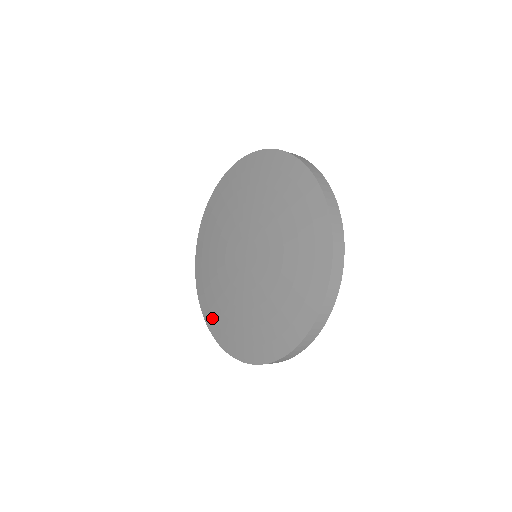
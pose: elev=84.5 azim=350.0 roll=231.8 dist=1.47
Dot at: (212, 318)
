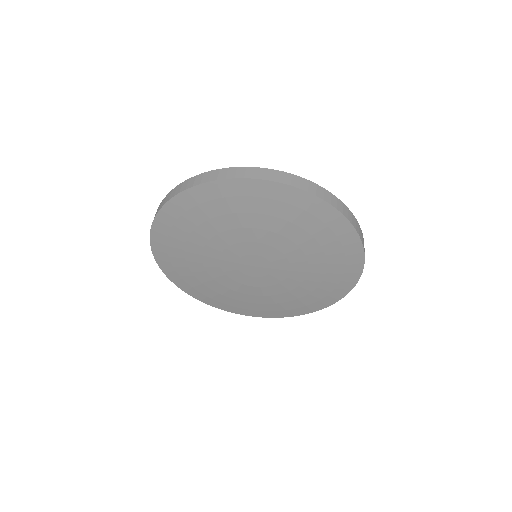
Dot at: (183, 281)
